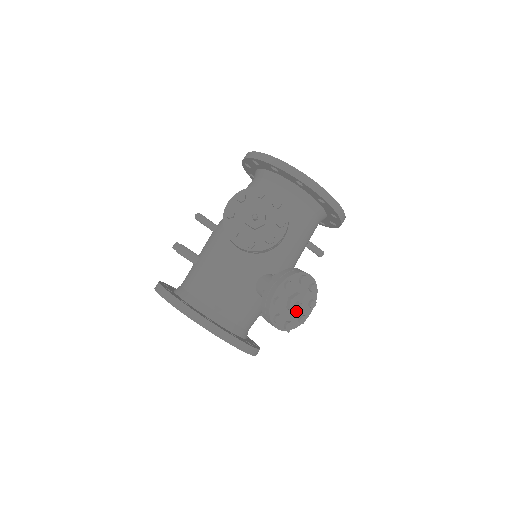
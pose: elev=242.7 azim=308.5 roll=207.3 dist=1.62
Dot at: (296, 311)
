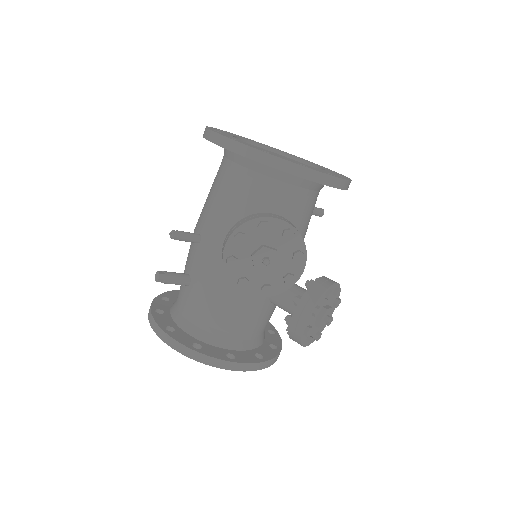
Dot at: (325, 323)
